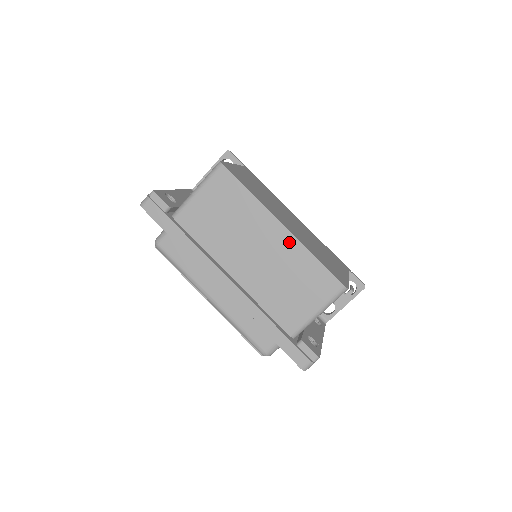
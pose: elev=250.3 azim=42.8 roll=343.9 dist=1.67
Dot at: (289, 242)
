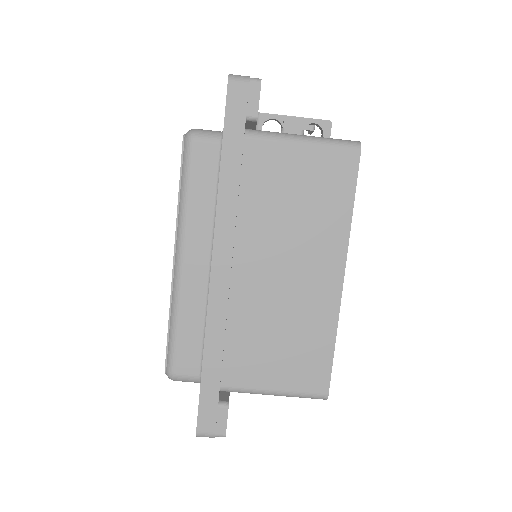
Dot at: (329, 300)
